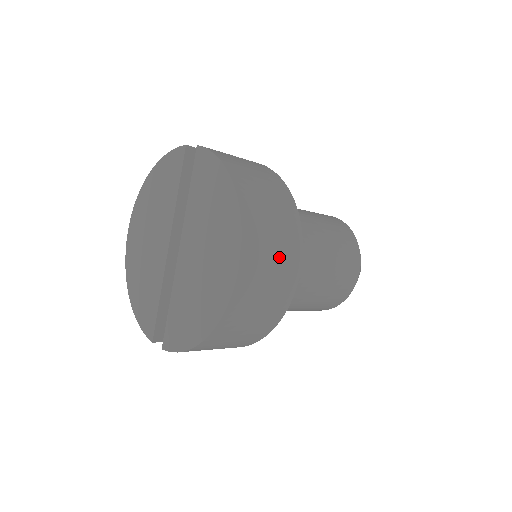
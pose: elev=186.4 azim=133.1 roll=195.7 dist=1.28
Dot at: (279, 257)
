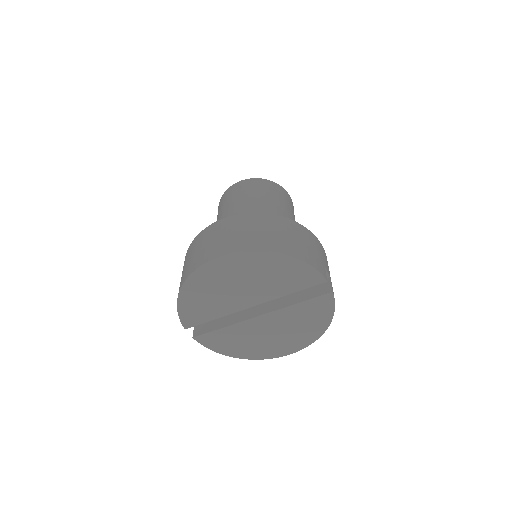
Dot at: occluded
